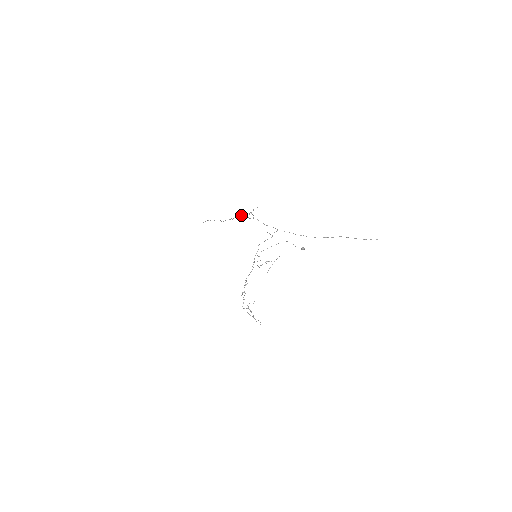
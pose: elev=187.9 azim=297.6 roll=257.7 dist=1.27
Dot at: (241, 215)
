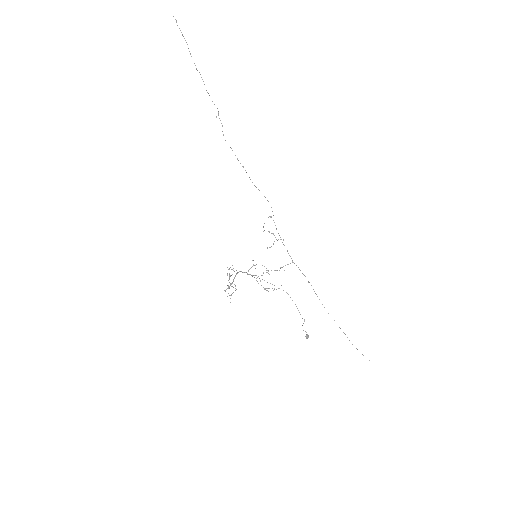
Dot at: (256, 187)
